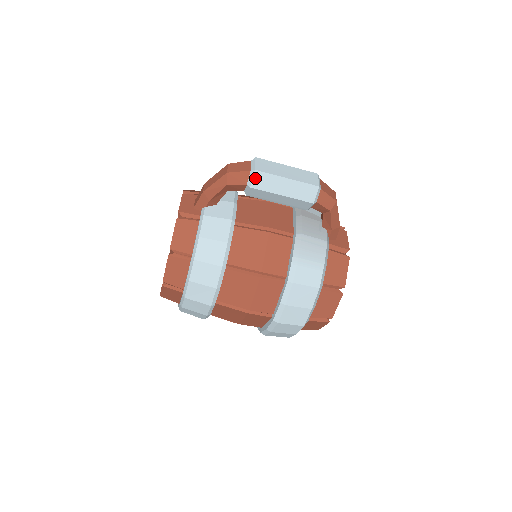
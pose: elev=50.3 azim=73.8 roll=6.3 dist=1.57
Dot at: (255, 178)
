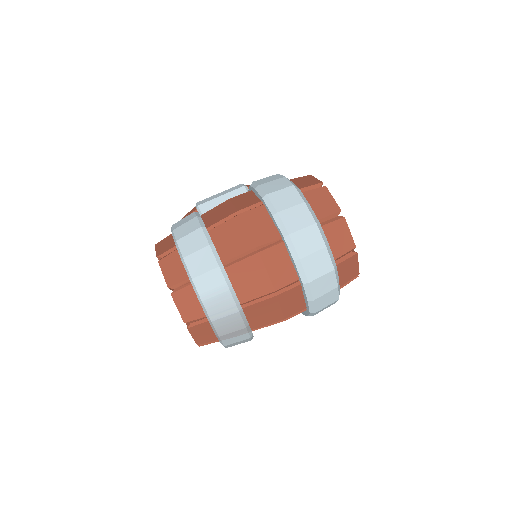
Dot at: (199, 203)
